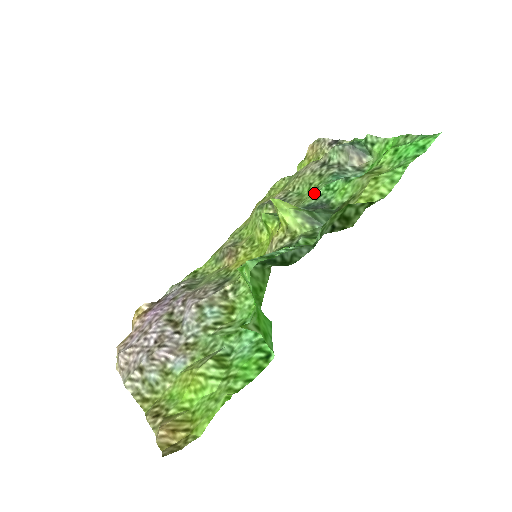
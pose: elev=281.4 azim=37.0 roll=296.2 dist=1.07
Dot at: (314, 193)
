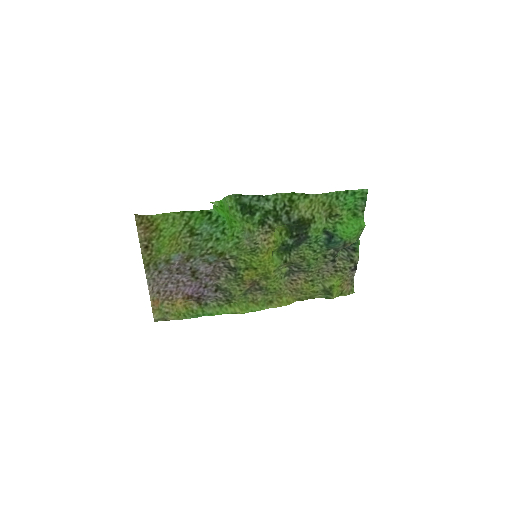
Dot at: (310, 250)
